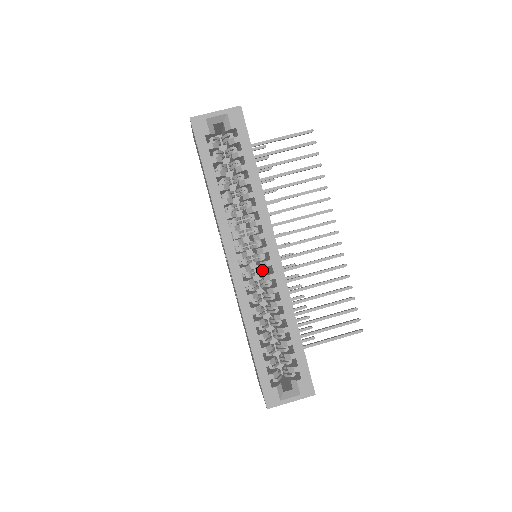
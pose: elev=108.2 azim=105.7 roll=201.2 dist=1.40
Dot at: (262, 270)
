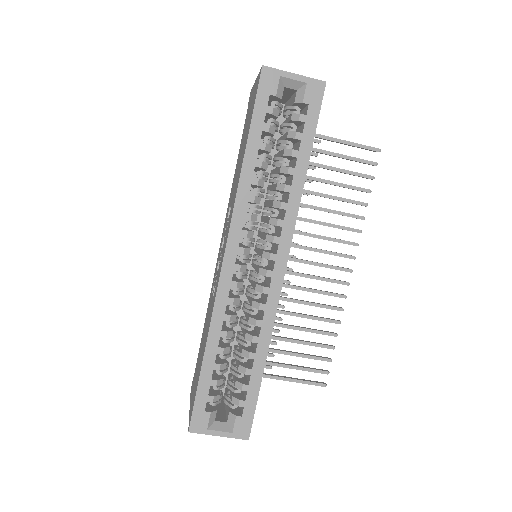
Dot at: occluded
